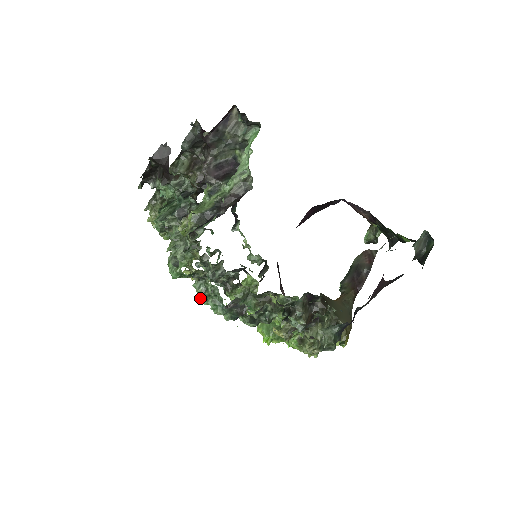
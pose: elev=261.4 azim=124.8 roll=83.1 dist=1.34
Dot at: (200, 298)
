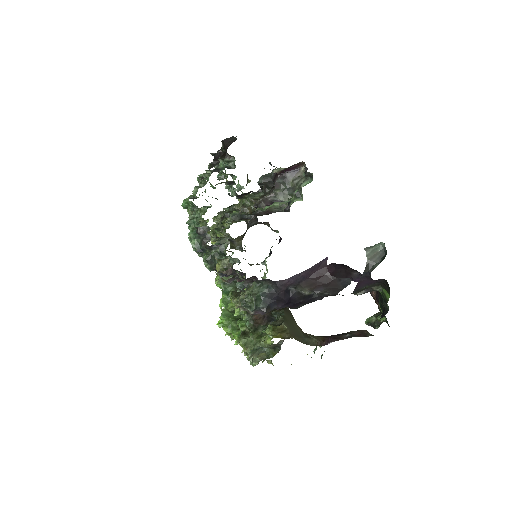
Dot at: (187, 221)
